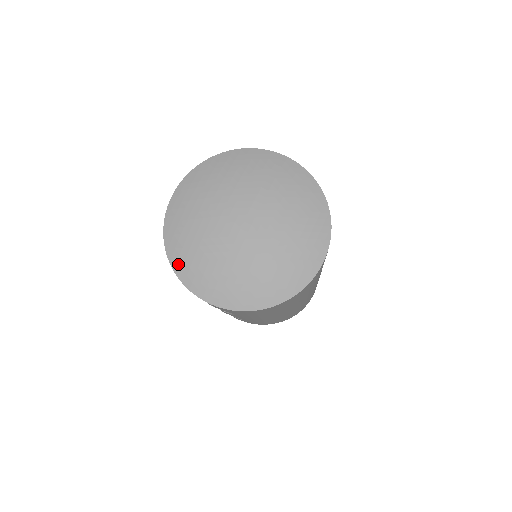
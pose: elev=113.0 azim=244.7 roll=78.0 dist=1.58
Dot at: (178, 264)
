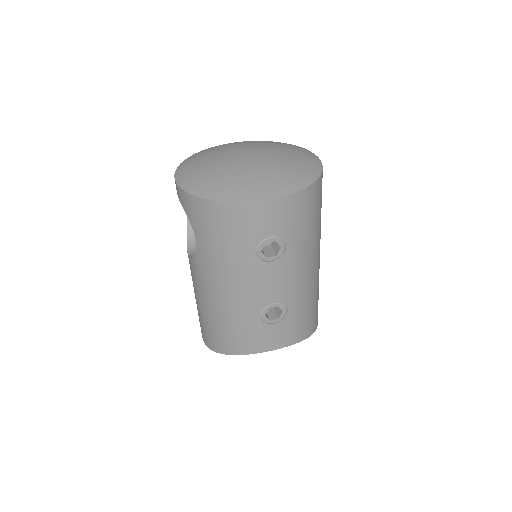
Dot at: (220, 195)
